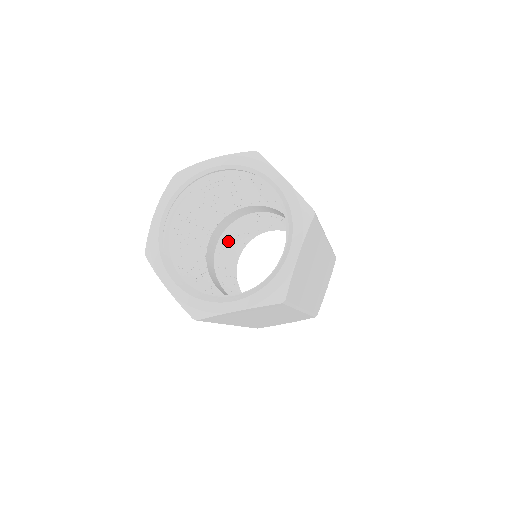
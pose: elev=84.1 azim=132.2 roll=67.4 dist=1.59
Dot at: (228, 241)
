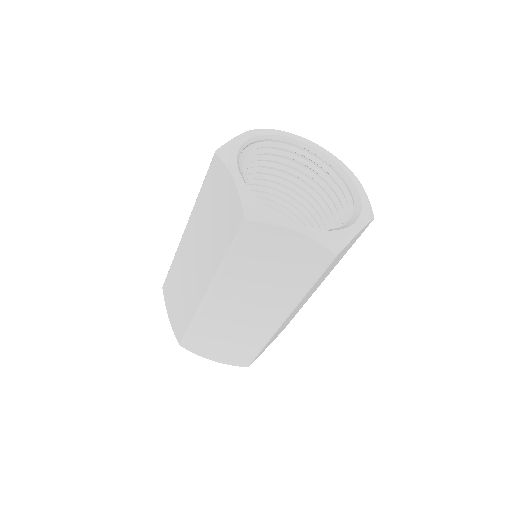
Dot at: occluded
